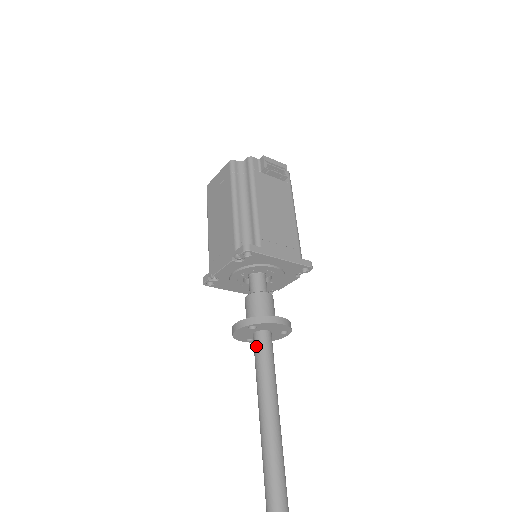
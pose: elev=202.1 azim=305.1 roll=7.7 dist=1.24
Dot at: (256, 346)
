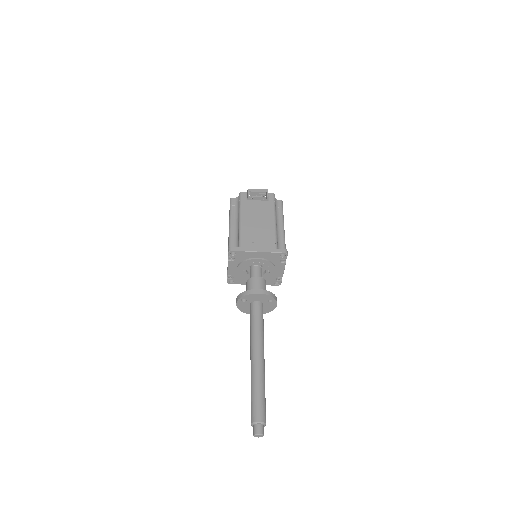
Dot at: (250, 313)
